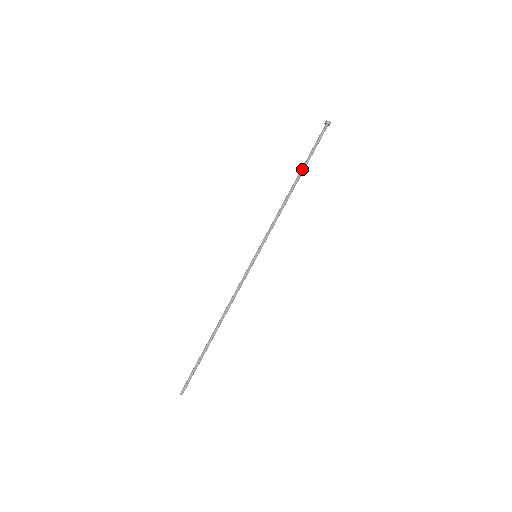
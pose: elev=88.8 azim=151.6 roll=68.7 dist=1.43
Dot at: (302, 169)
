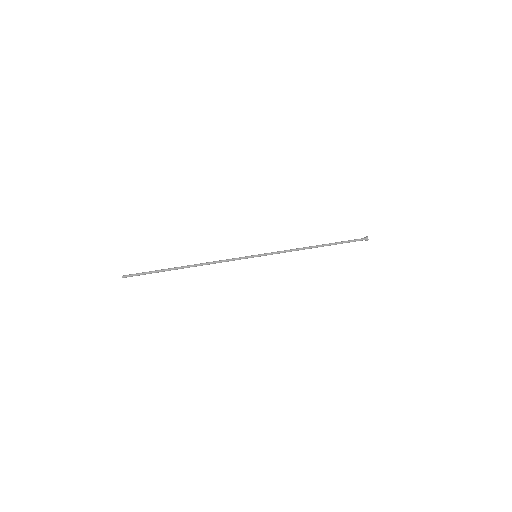
Dot at: (329, 243)
